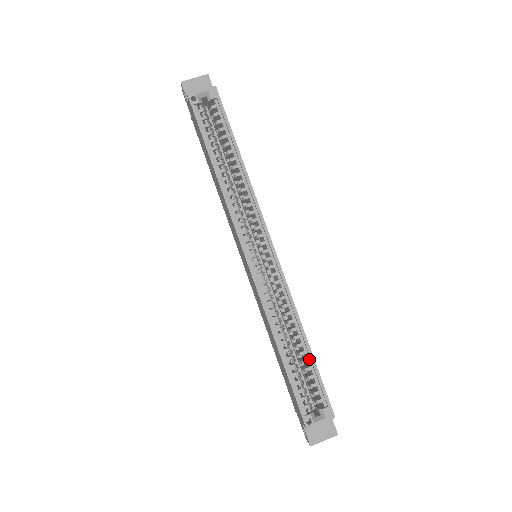
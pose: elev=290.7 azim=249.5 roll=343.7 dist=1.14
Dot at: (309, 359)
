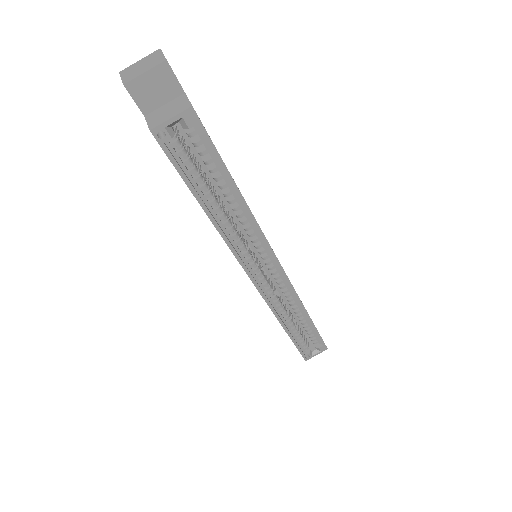
Dot at: (310, 325)
